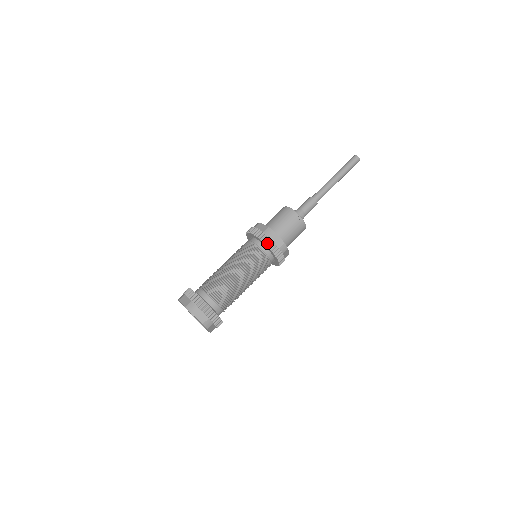
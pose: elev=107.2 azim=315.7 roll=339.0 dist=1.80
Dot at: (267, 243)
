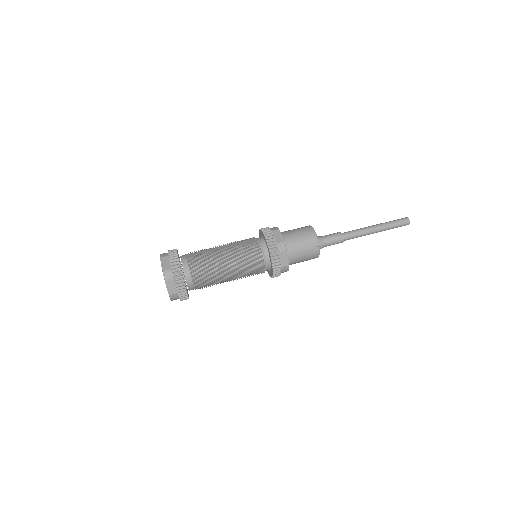
Dot at: (273, 257)
